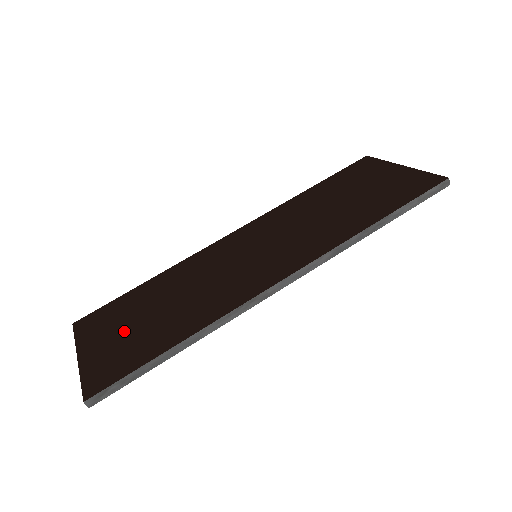
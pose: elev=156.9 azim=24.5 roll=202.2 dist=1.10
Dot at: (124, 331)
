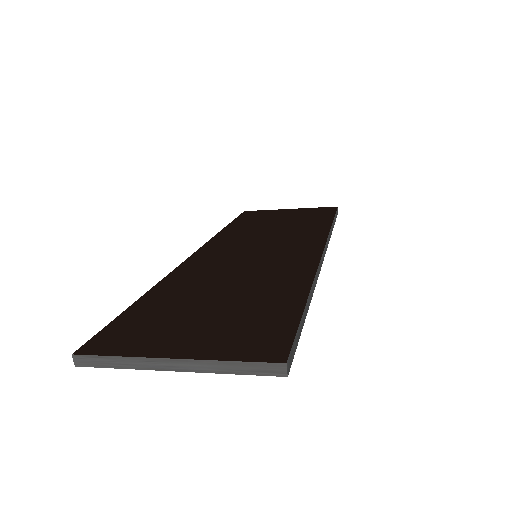
Dot at: (205, 320)
